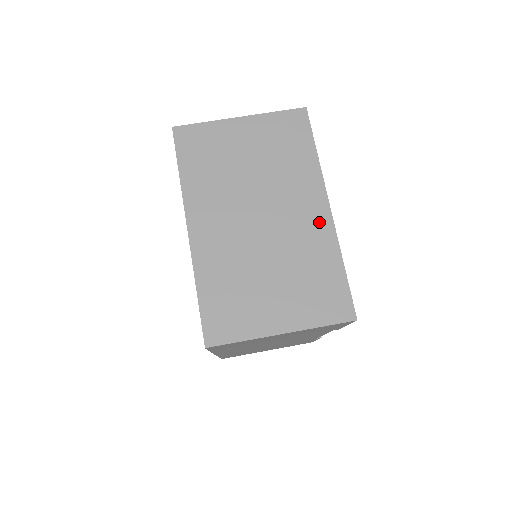
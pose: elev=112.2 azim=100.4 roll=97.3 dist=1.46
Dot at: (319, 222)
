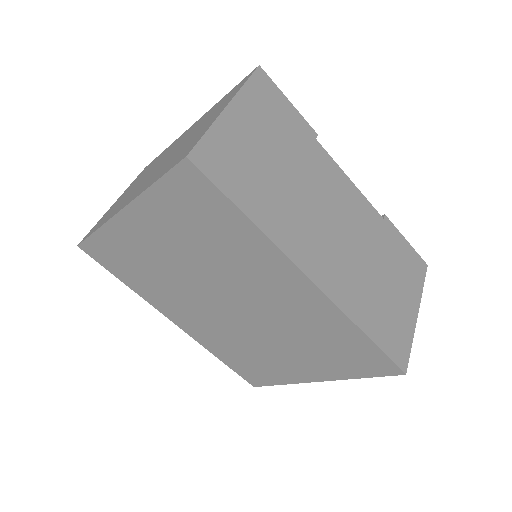
Dot at: (193, 126)
